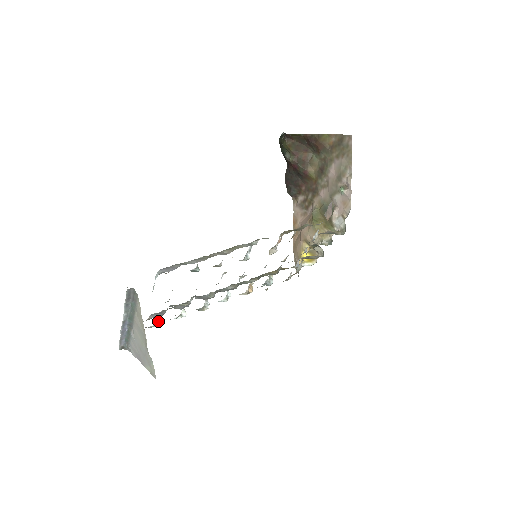
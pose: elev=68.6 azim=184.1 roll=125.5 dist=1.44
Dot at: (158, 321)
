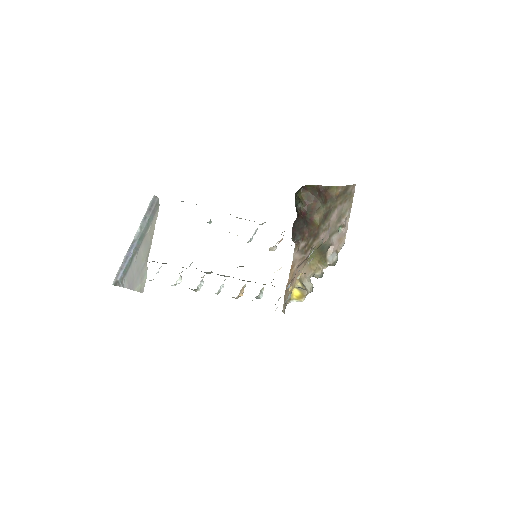
Dot at: (156, 273)
